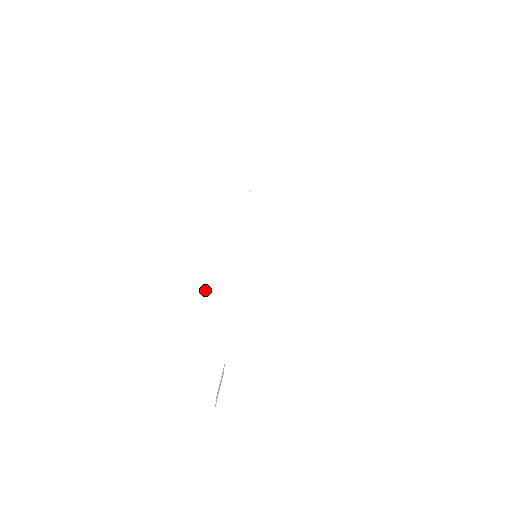
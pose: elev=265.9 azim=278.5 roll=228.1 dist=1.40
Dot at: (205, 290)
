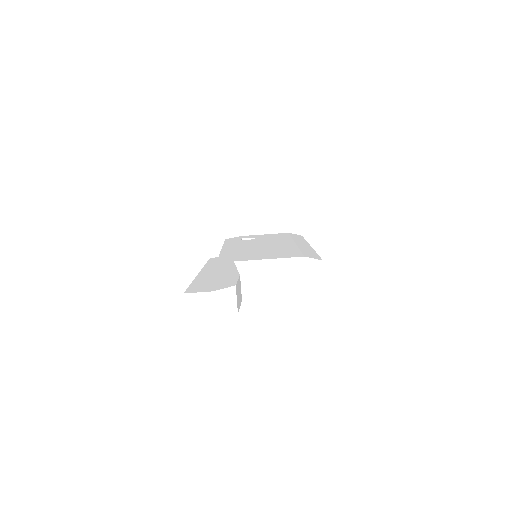
Dot at: (210, 260)
